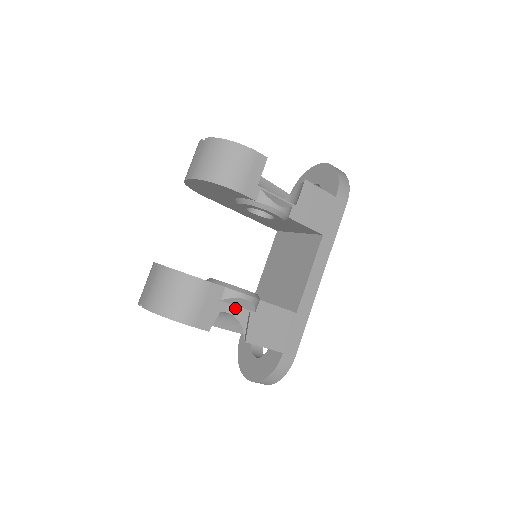
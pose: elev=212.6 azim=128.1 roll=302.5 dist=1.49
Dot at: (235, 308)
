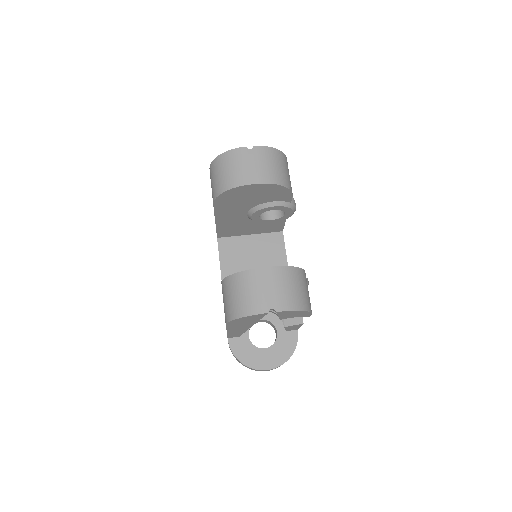
Dot at: occluded
